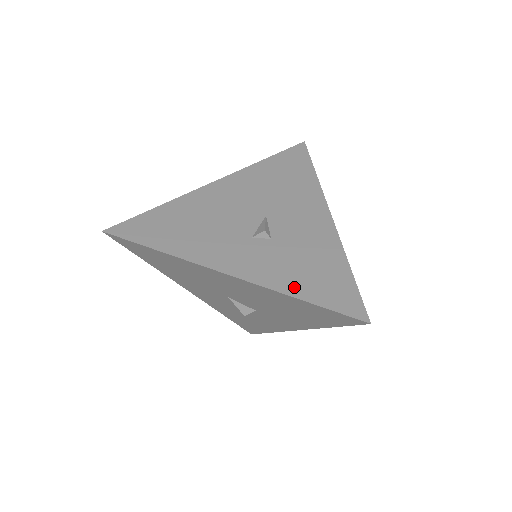
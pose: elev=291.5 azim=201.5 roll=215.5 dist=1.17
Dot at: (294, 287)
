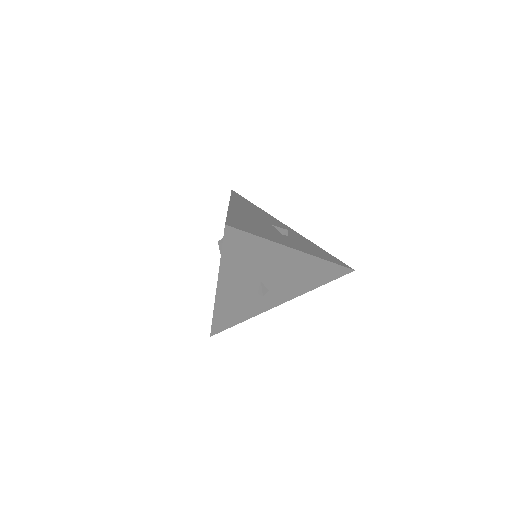
Dot at: (322, 257)
